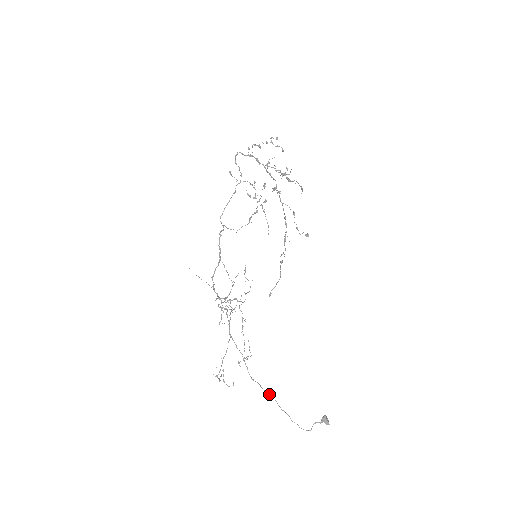
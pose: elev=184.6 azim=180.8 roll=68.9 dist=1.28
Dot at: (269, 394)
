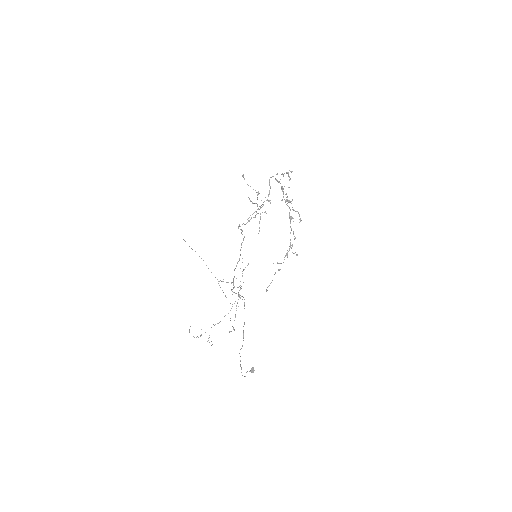
Dot at: occluded
